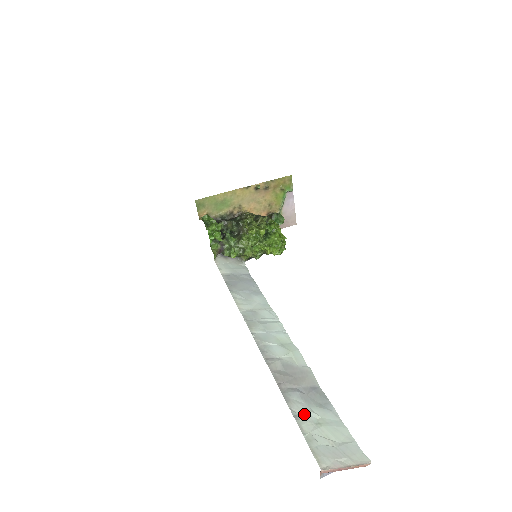
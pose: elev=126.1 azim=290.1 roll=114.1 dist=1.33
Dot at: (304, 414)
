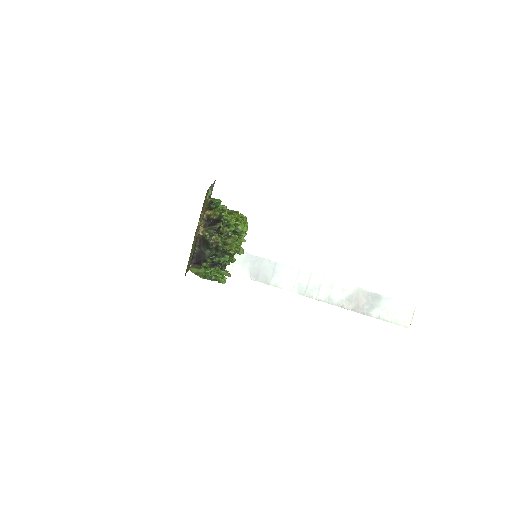
Dot at: (381, 314)
